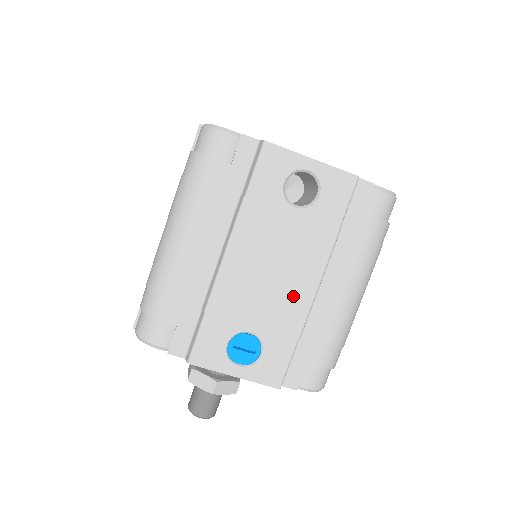
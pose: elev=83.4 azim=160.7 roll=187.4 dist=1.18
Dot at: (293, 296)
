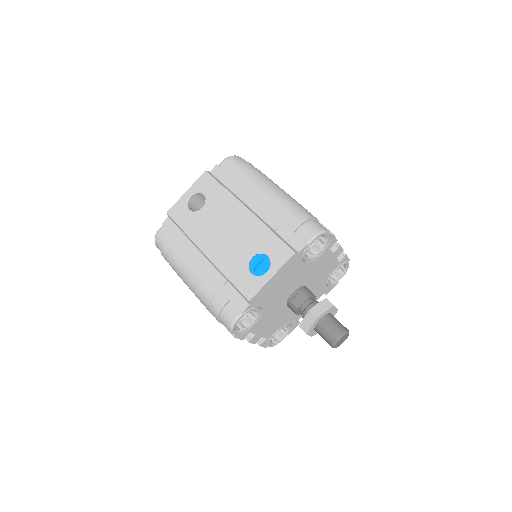
Dot at: (245, 225)
